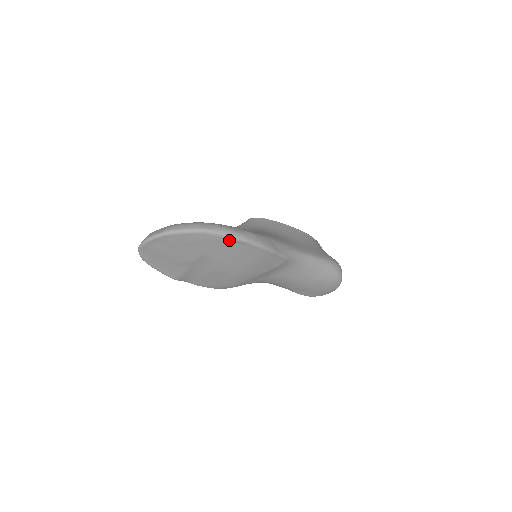
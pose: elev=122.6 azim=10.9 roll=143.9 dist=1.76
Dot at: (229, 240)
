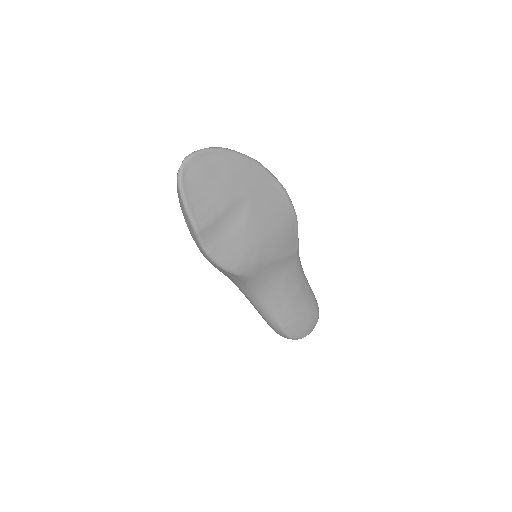
Dot at: (275, 185)
